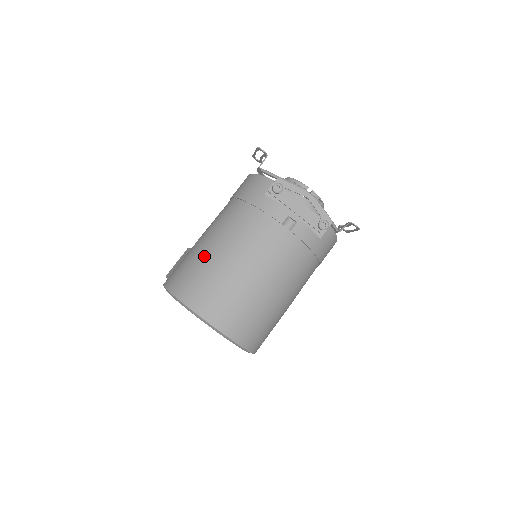
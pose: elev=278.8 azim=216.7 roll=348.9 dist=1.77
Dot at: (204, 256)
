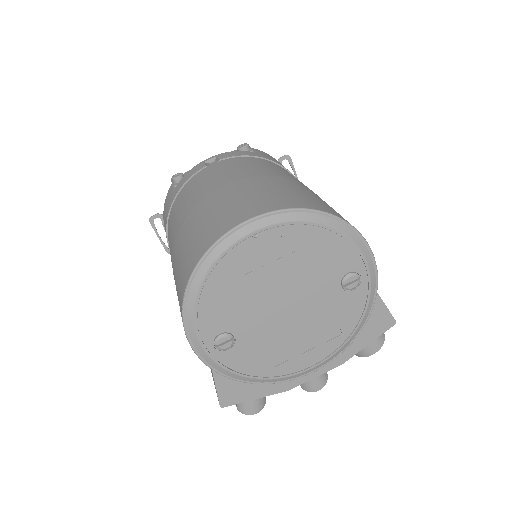
Dot at: (177, 248)
